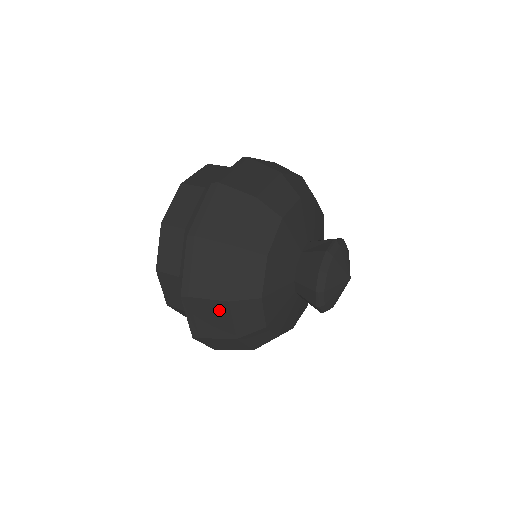
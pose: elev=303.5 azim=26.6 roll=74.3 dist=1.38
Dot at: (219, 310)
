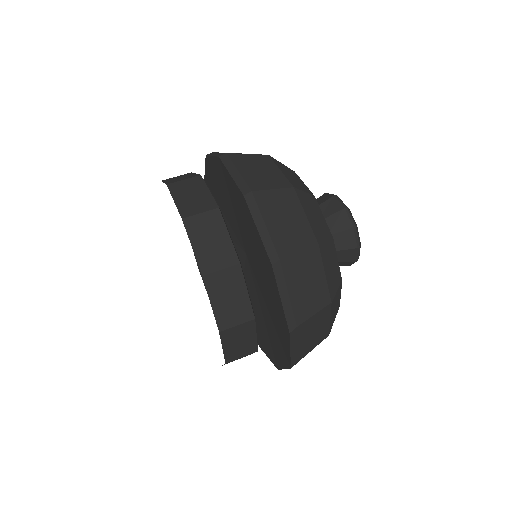
Dot at: (321, 318)
